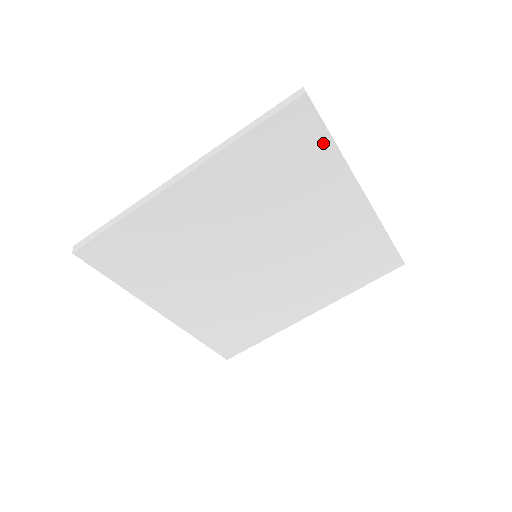
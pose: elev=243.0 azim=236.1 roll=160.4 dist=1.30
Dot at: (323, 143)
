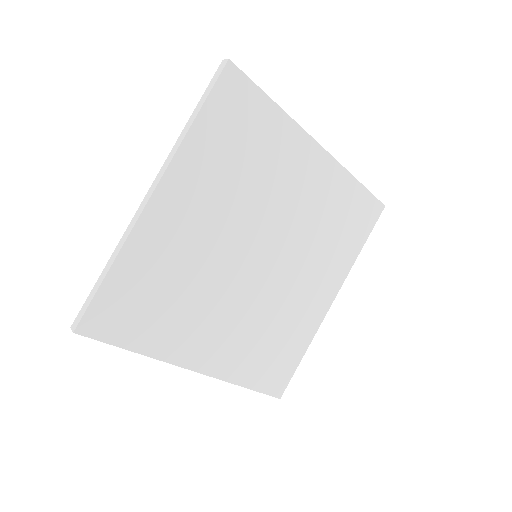
Dot at: (264, 105)
